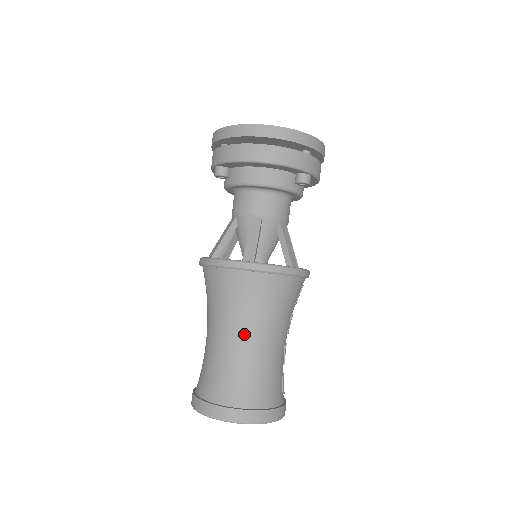
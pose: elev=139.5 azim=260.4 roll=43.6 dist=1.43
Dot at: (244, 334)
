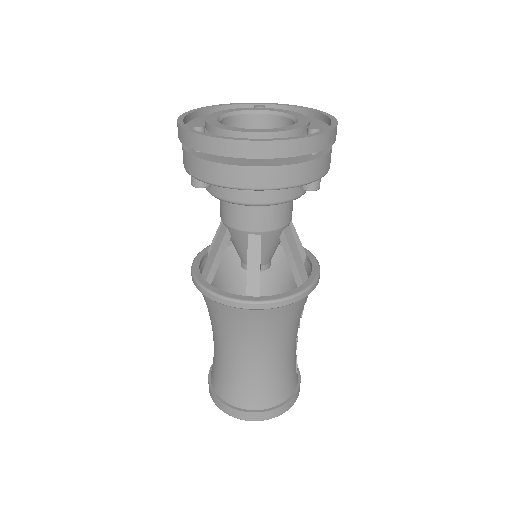
Dot at: (256, 354)
